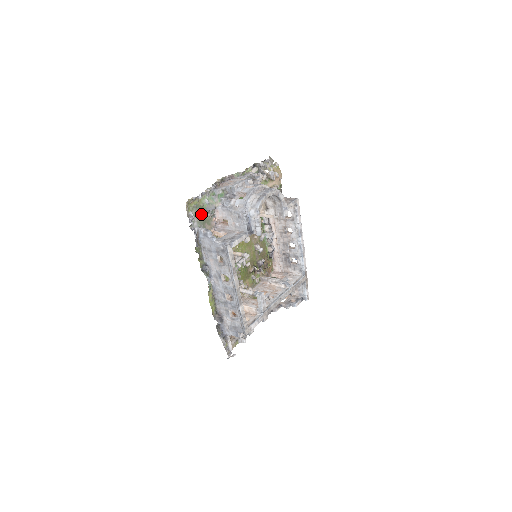
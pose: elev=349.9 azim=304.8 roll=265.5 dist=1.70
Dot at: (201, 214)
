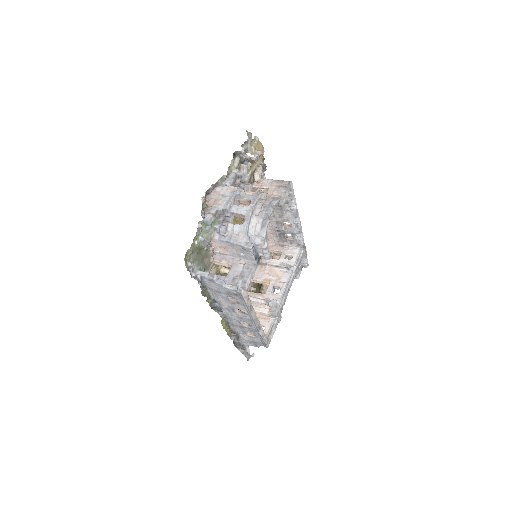
Dot at: (198, 254)
